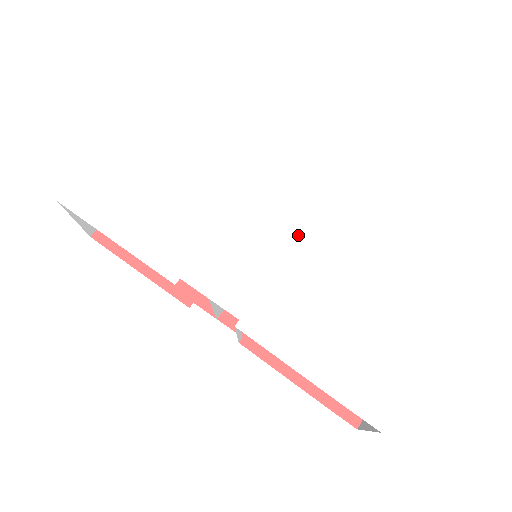
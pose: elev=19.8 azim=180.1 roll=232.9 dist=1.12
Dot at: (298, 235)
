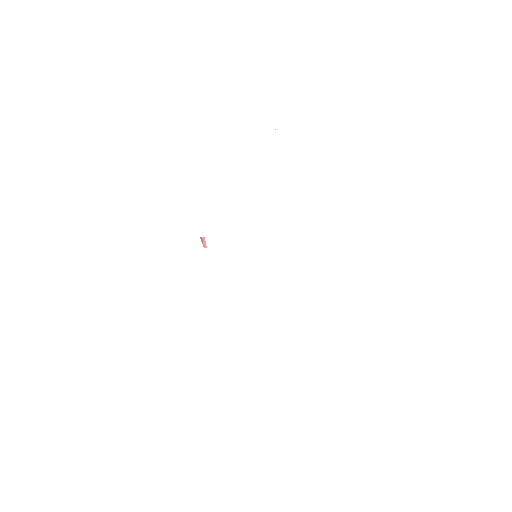
Dot at: (279, 268)
